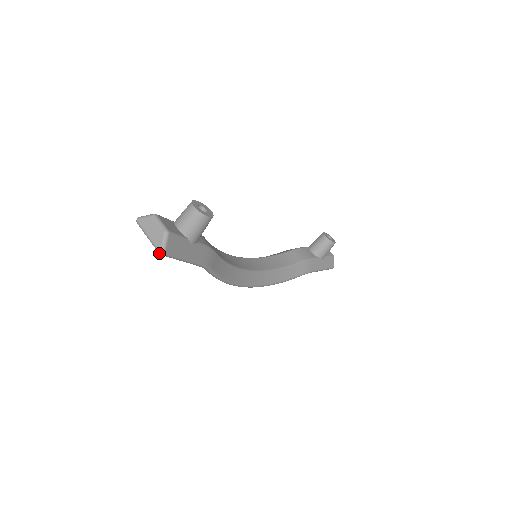
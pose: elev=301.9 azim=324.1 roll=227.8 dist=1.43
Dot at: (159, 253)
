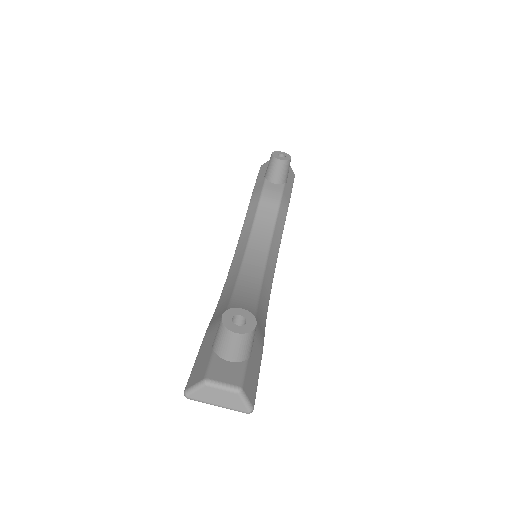
Dot at: occluded
